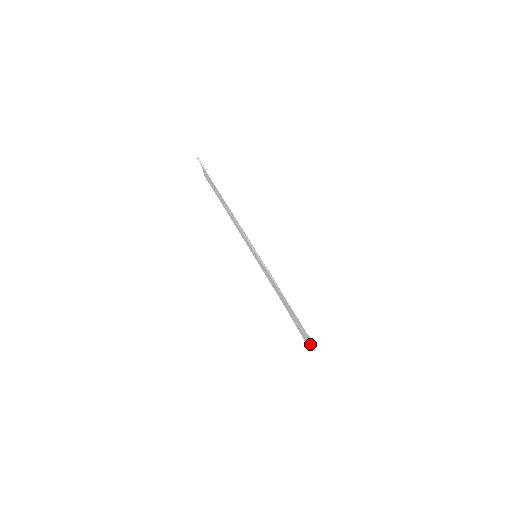
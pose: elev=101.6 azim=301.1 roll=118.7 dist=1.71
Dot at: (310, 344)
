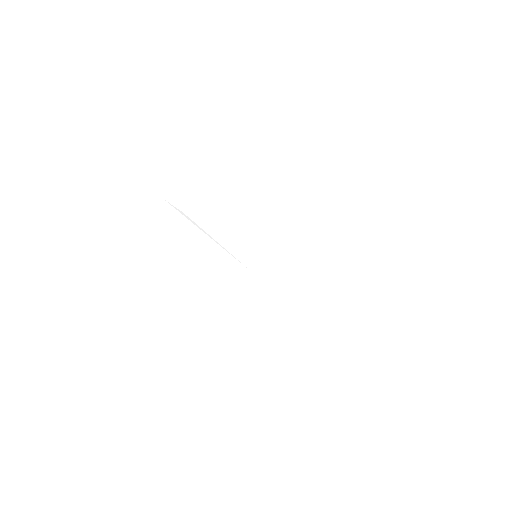
Dot at: occluded
